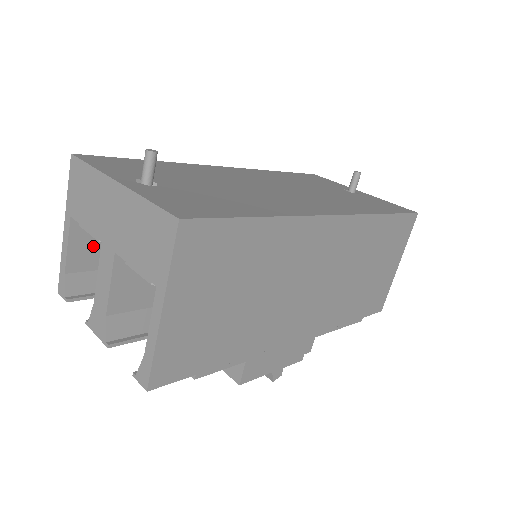
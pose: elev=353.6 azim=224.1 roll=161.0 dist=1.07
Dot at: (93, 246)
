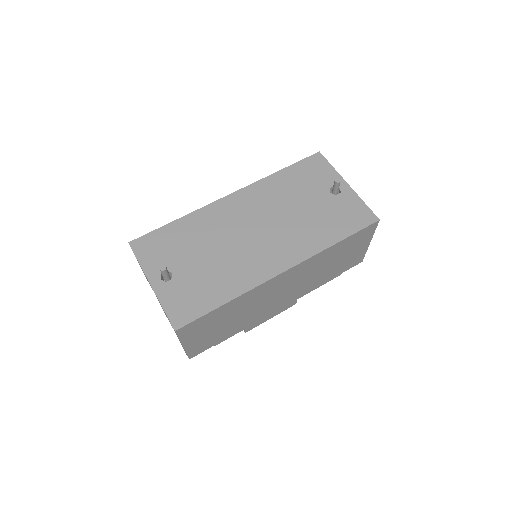
Dot at: occluded
